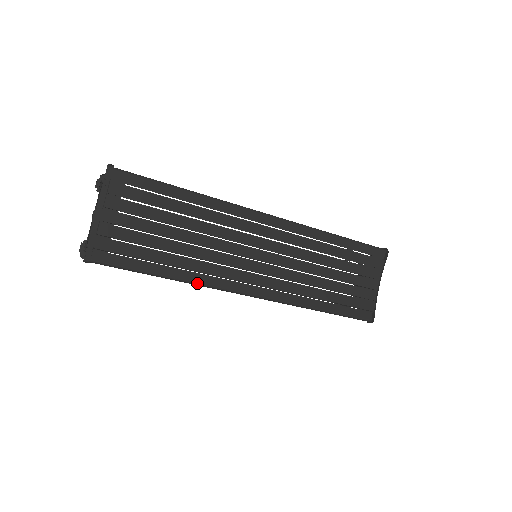
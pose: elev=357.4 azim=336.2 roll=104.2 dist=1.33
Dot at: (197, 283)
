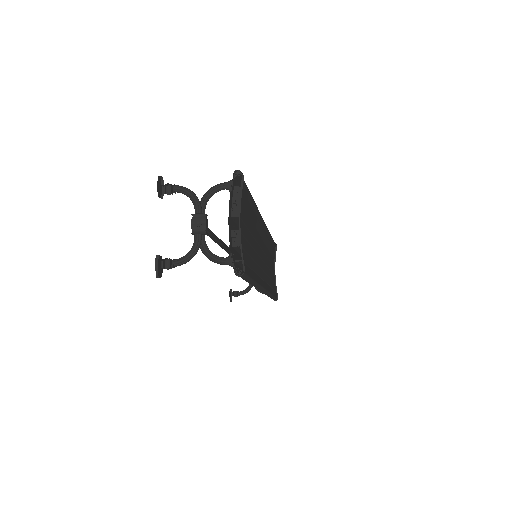
Dot at: (259, 284)
